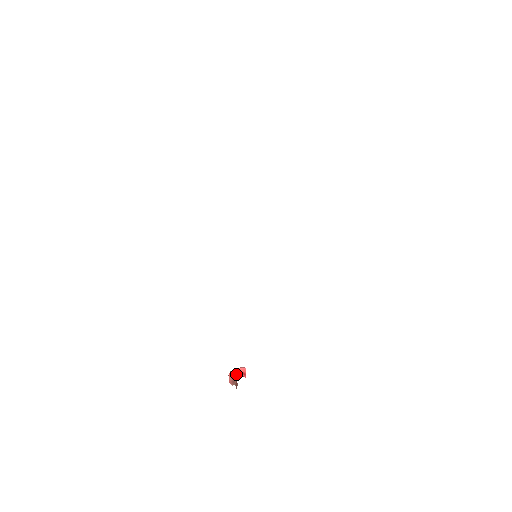
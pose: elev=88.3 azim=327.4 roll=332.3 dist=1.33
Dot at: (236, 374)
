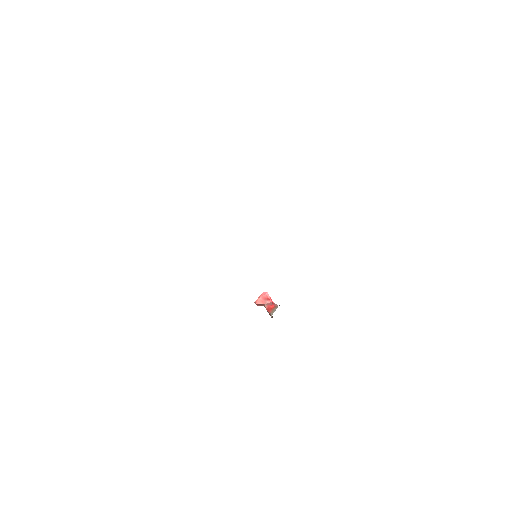
Dot at: (263, 303)
